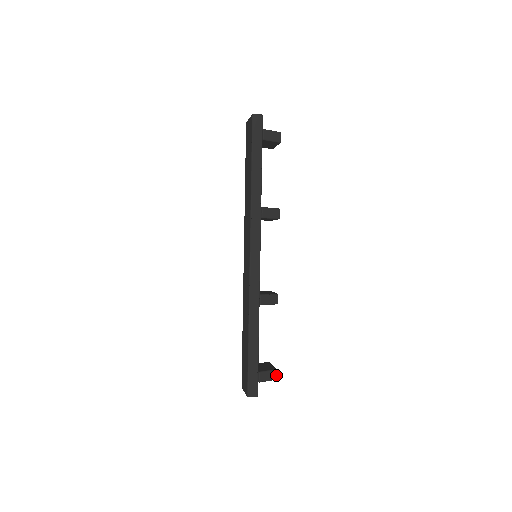
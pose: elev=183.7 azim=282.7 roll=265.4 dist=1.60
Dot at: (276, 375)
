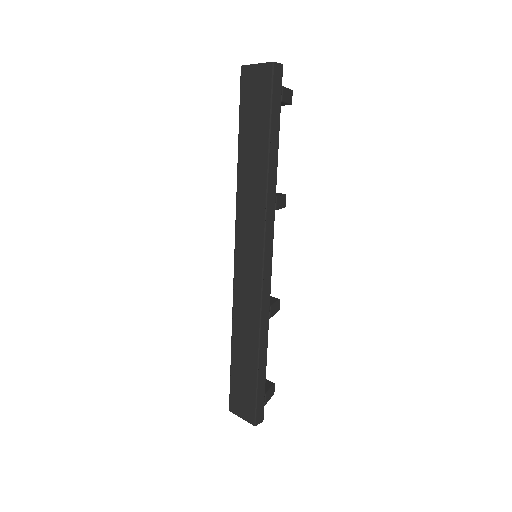
Dot at: (274, 389)
